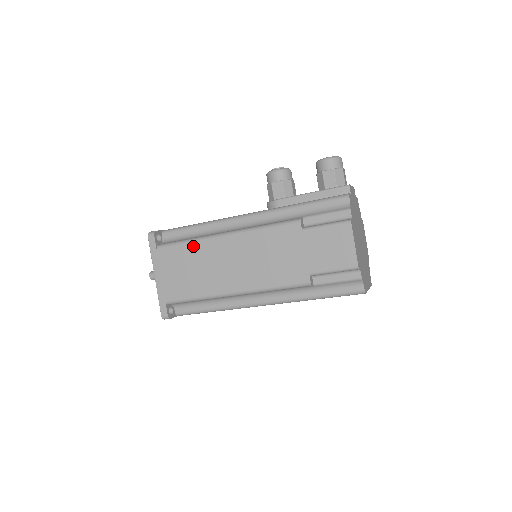
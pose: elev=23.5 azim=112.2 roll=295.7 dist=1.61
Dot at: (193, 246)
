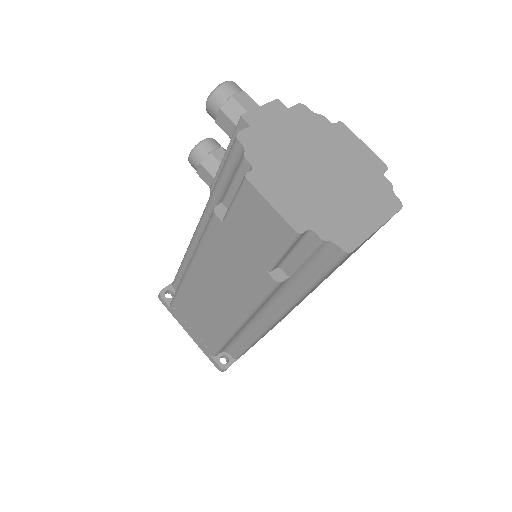
Dot at: (182, 293)
